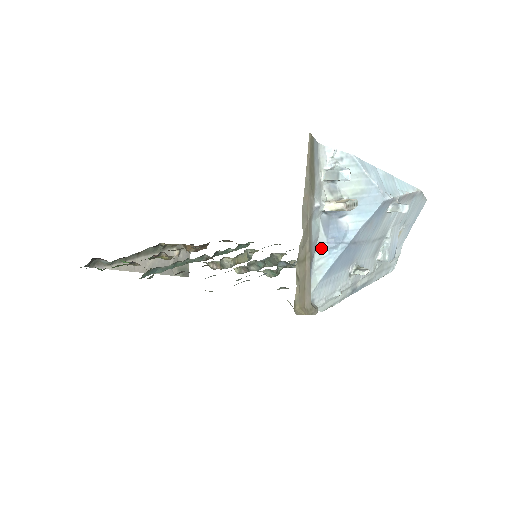
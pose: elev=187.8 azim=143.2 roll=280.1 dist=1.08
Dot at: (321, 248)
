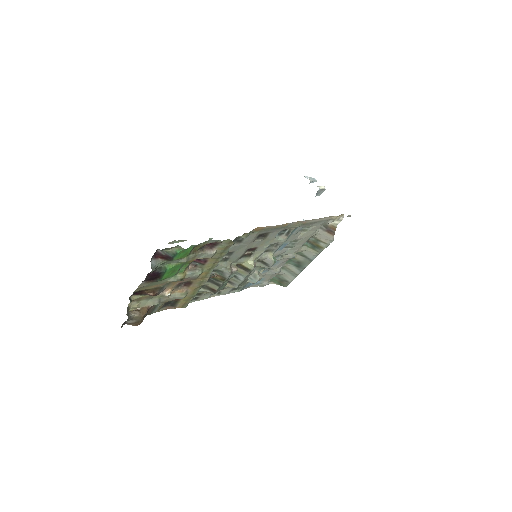
Dot at: occluded
